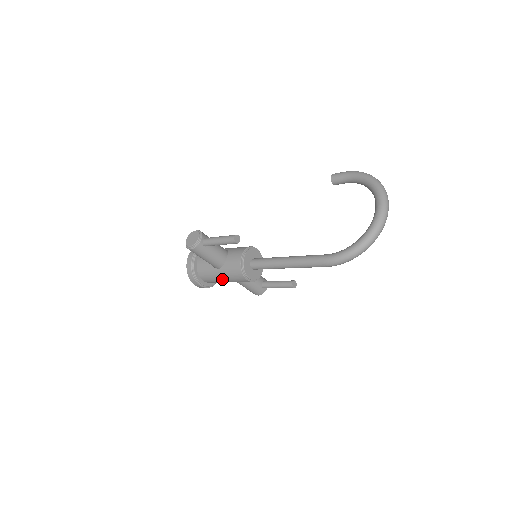
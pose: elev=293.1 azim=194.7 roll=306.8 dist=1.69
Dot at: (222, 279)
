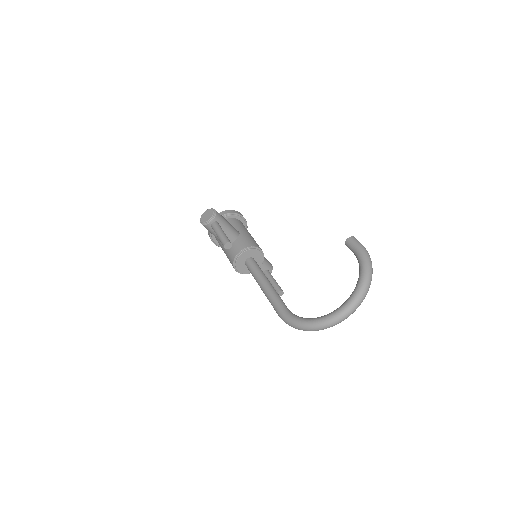
Dot at: occluded
